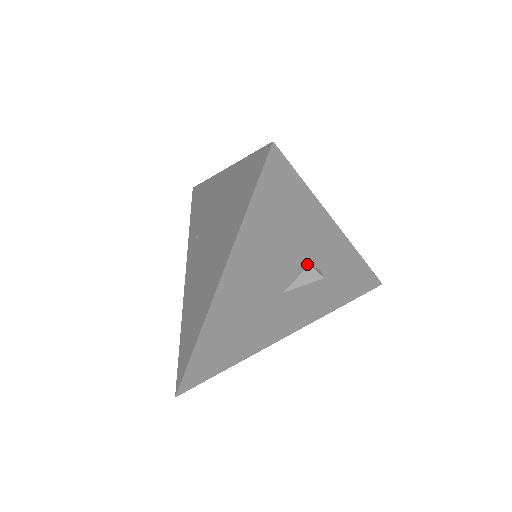
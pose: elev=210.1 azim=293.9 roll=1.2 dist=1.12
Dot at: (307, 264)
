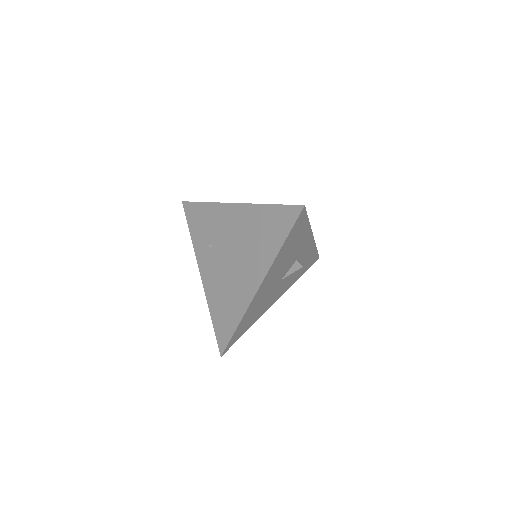
Dot at: (295, 260)
